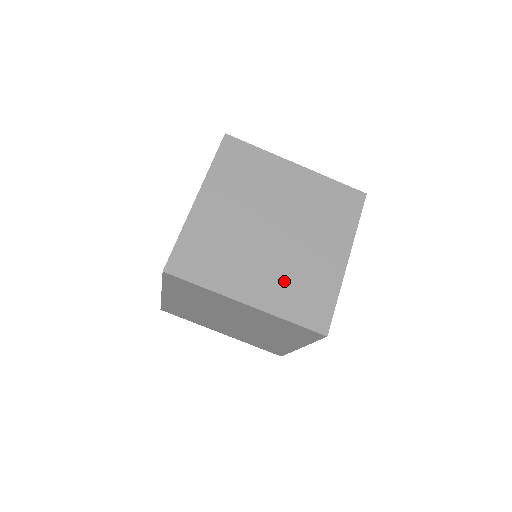
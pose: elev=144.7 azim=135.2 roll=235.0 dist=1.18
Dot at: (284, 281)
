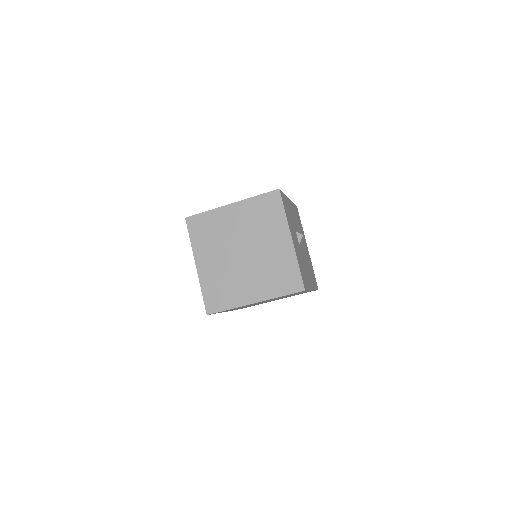
Dot at: (265, 277)
